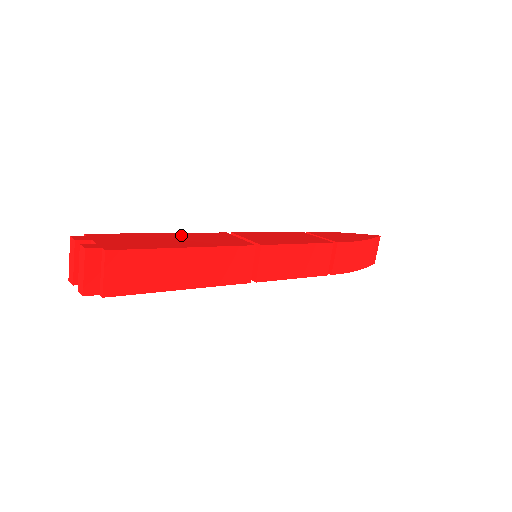
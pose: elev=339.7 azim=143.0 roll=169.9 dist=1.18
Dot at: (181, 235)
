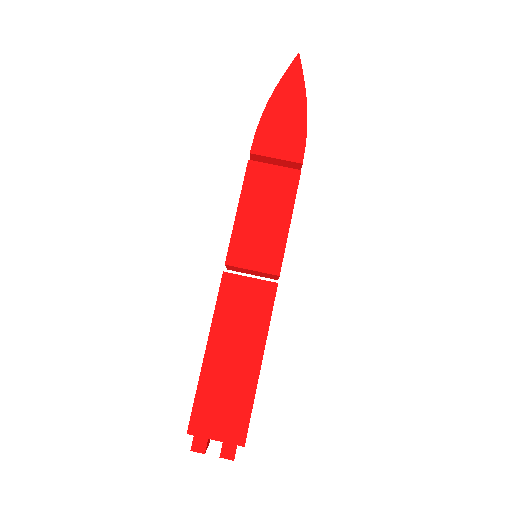
Dot at: (219, 337)
